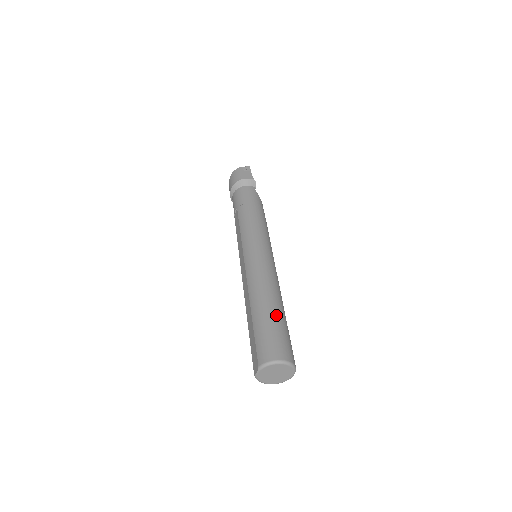
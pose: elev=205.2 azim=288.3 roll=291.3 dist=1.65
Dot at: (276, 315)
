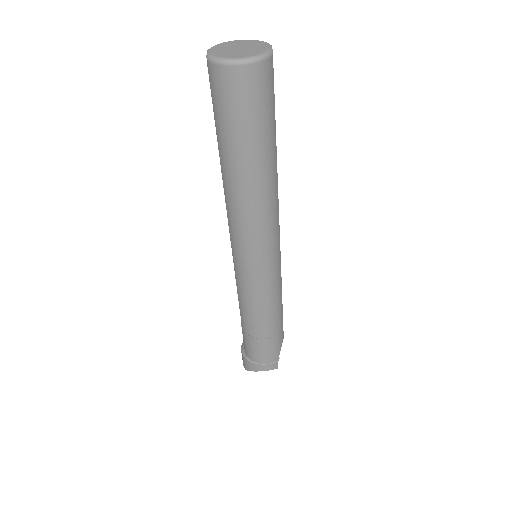
Dot at: occluded
